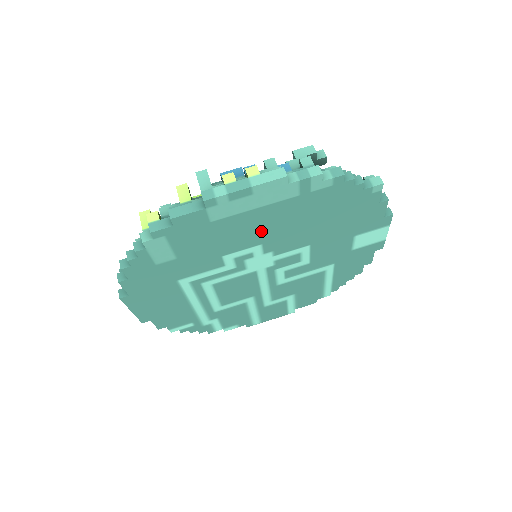
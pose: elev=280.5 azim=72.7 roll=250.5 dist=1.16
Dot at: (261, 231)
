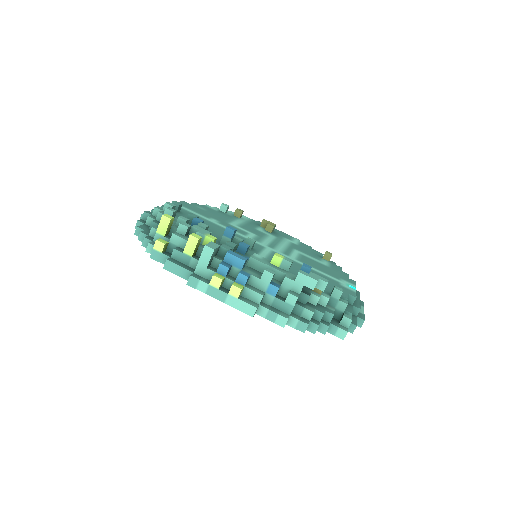
Dot at: occluded
